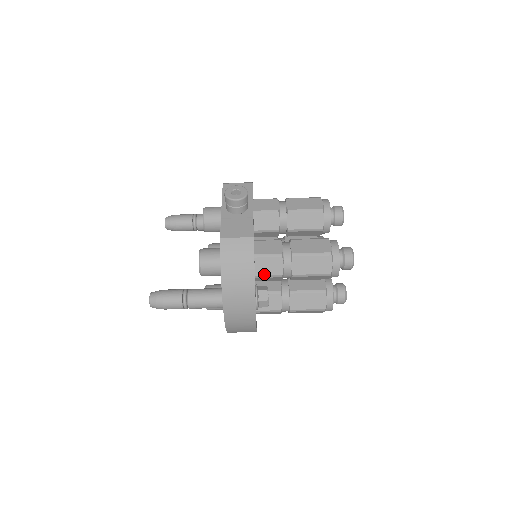
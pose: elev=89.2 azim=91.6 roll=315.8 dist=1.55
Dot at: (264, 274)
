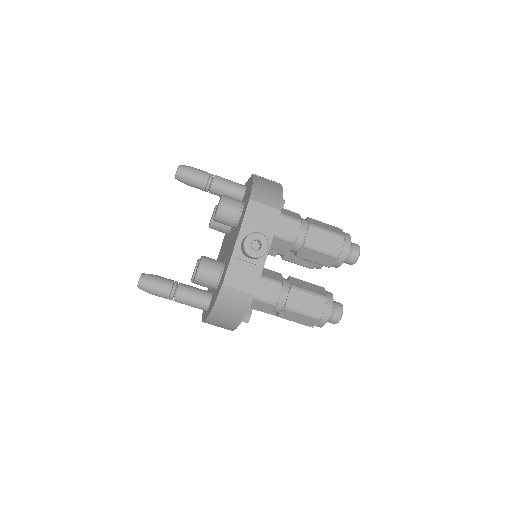
Dot at: (253, 308)
